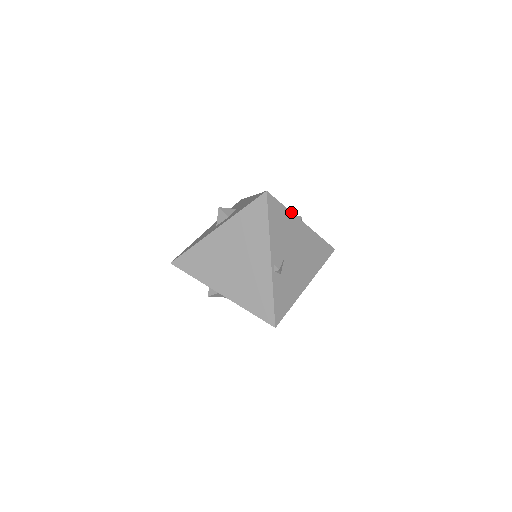
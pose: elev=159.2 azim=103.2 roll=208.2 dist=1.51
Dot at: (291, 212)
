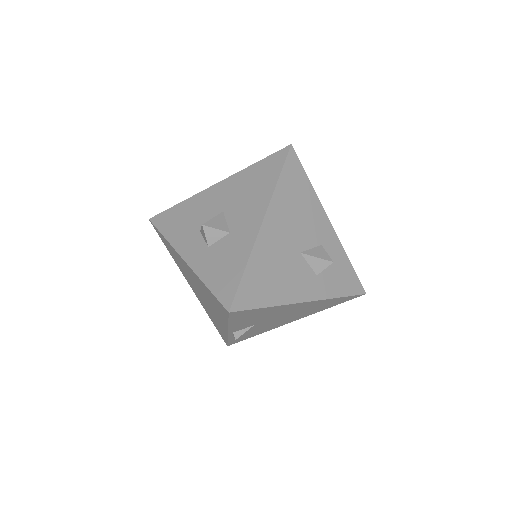
Dot at: (280, 305)
